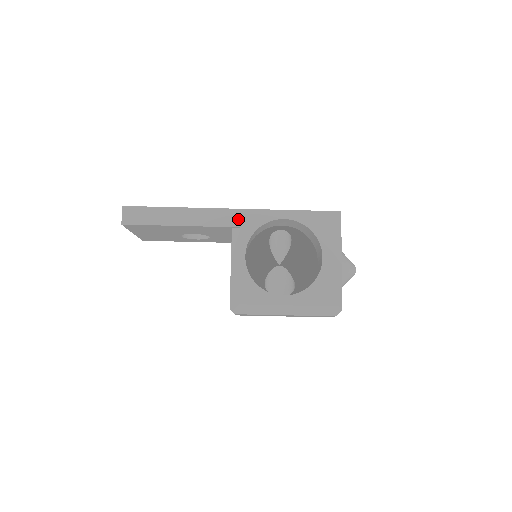
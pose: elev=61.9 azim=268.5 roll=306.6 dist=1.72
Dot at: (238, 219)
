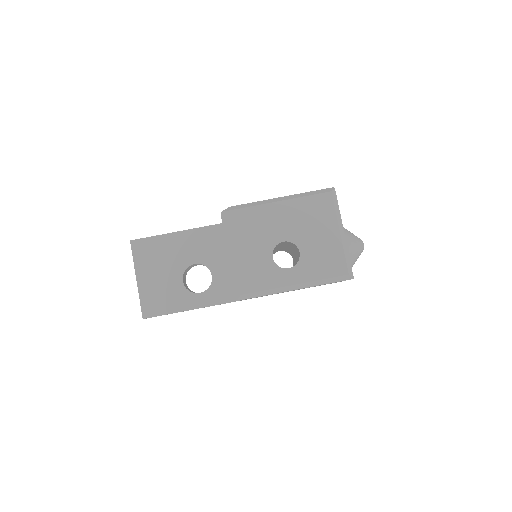
Dot at: occluded
